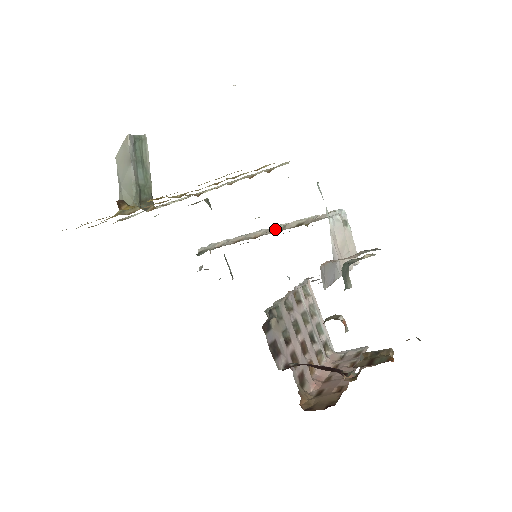
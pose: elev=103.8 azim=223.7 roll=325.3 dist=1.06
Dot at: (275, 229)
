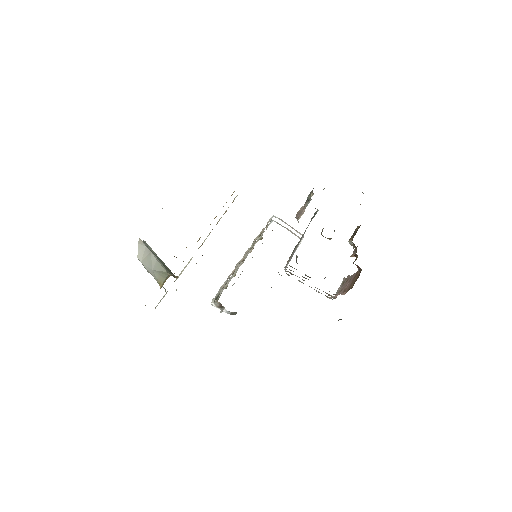
Dot at: (249, 249)
